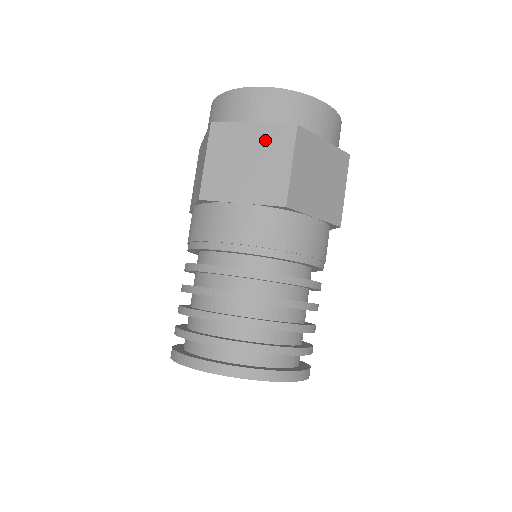
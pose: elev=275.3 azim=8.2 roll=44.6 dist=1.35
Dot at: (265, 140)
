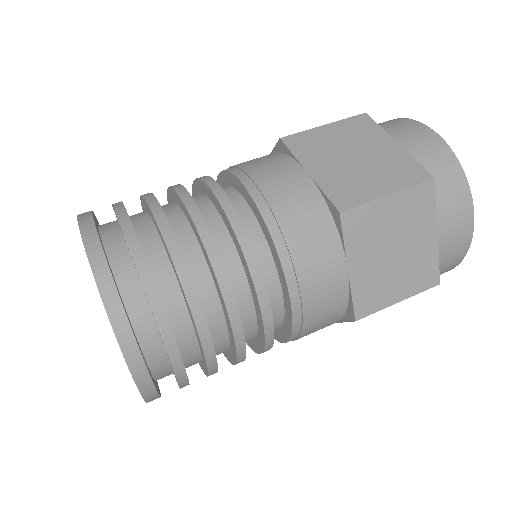
Dot at: (391, 160)
